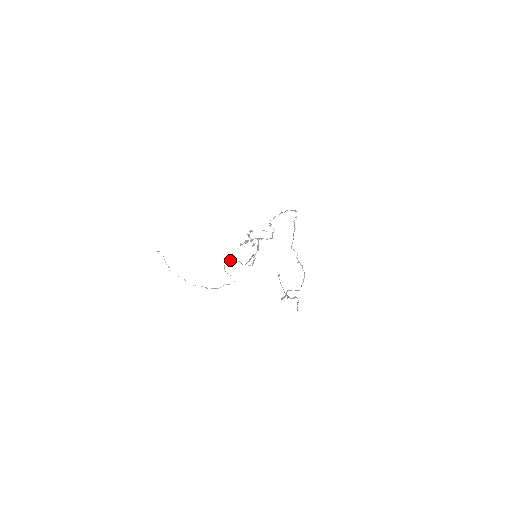
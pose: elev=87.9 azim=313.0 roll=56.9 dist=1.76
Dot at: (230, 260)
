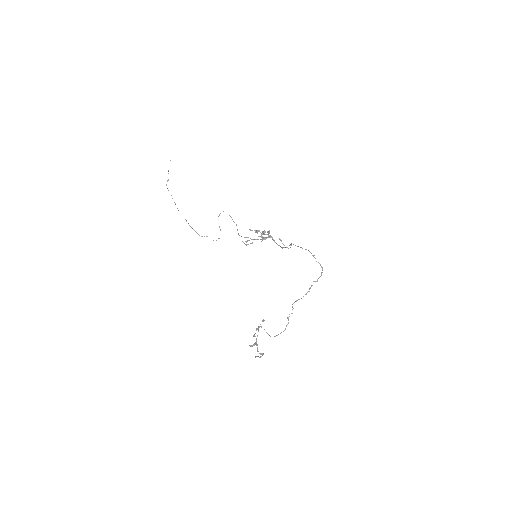
Dot at: occluded
